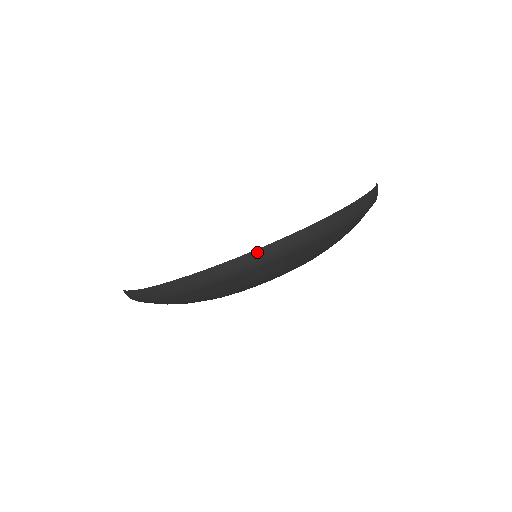
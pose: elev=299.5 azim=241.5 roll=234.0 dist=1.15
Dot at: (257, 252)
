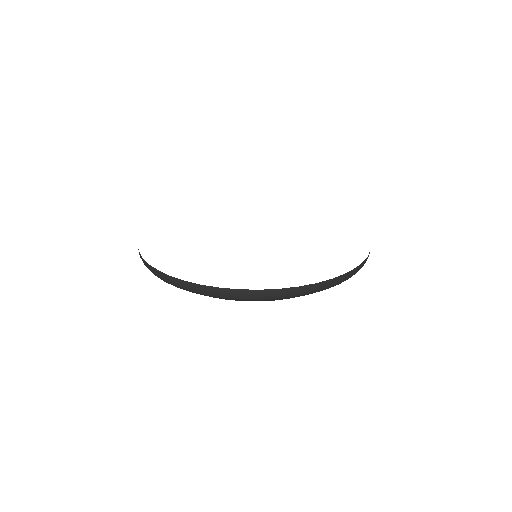
Dot at: (169, 277)
